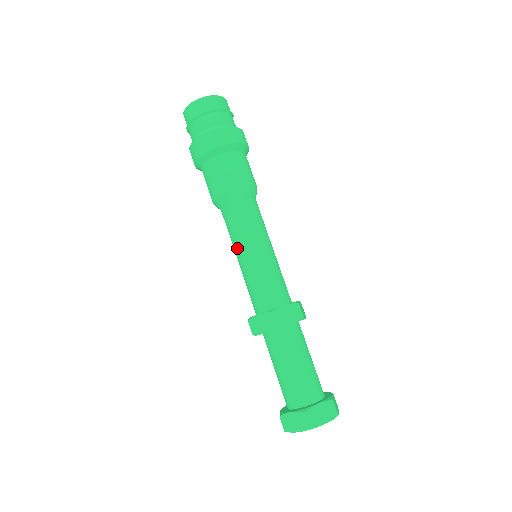
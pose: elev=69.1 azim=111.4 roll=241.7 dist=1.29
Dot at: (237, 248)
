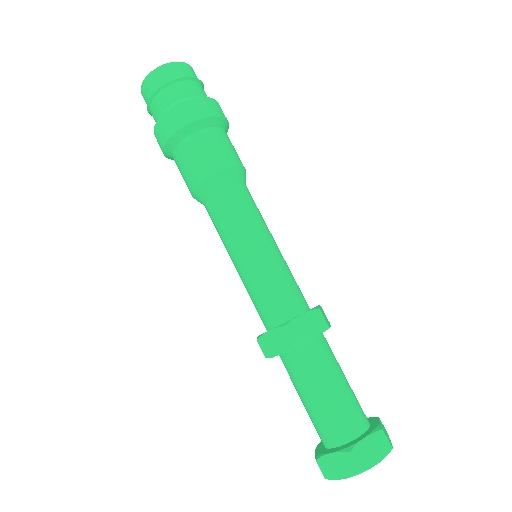
Dot at: (230, 249)
